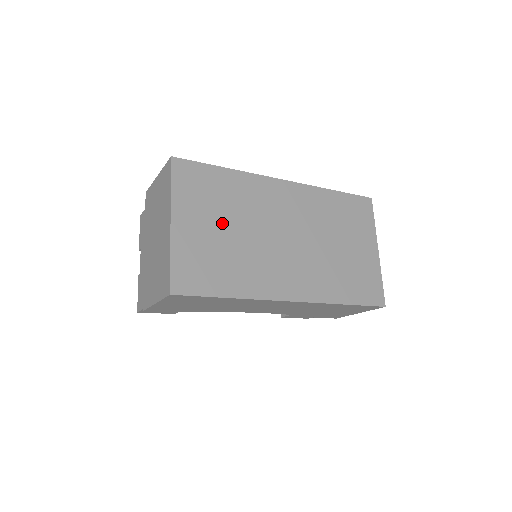
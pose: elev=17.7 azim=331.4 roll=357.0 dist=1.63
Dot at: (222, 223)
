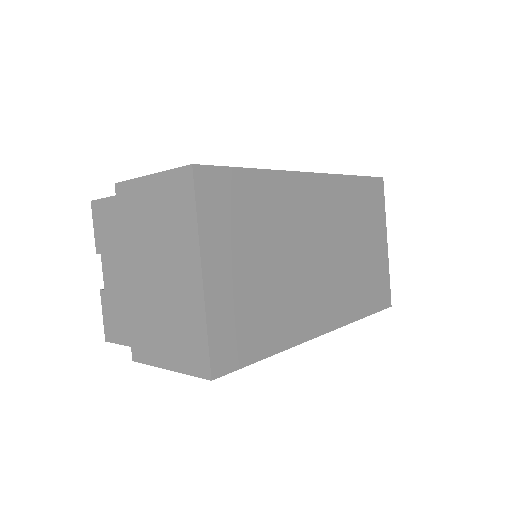
Dot at: (257, 255)
